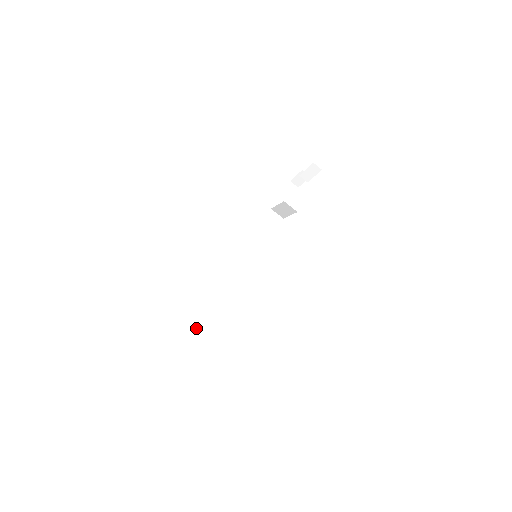
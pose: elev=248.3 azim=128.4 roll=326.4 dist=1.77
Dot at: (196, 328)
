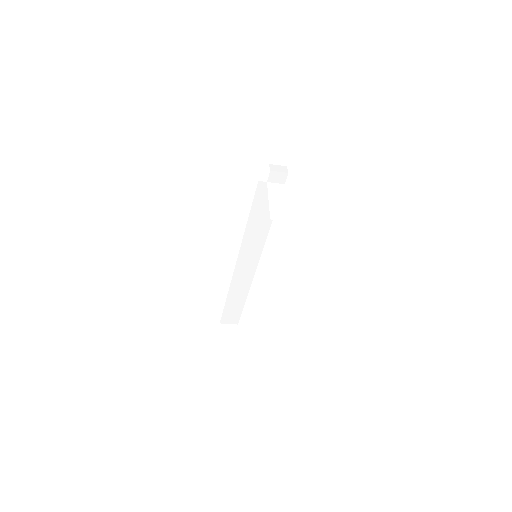
Dot at: (225, 305)
